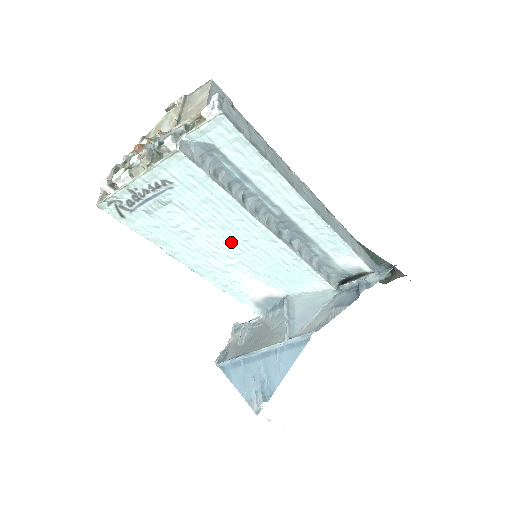
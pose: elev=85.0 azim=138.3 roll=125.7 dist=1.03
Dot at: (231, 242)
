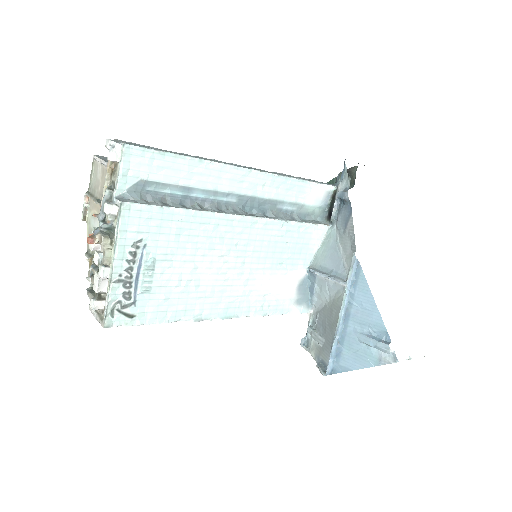
Dot at: (228, 257)
